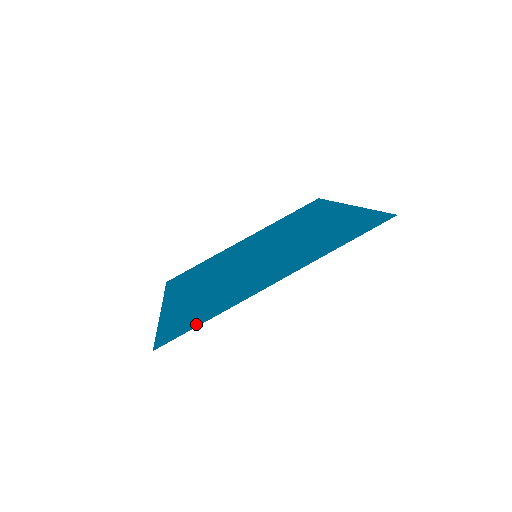
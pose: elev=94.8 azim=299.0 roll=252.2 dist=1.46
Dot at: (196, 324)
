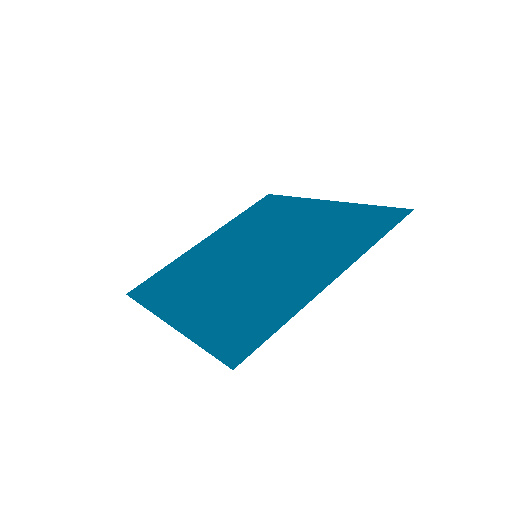
Dot at: (267, 333)
